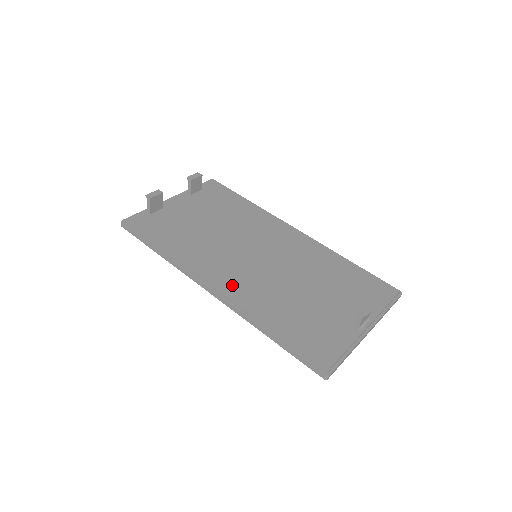
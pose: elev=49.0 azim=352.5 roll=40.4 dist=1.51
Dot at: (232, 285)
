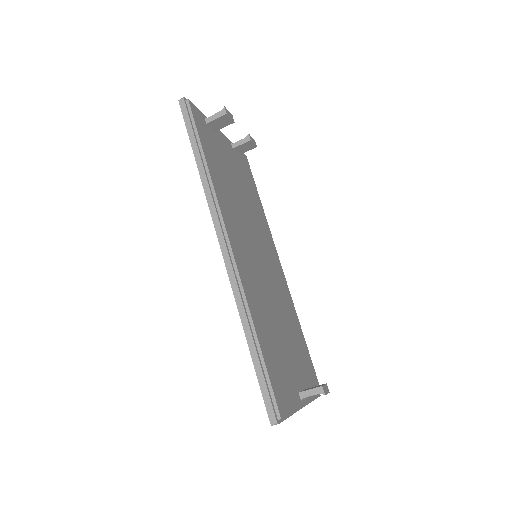
Dot at: (242, 261)
